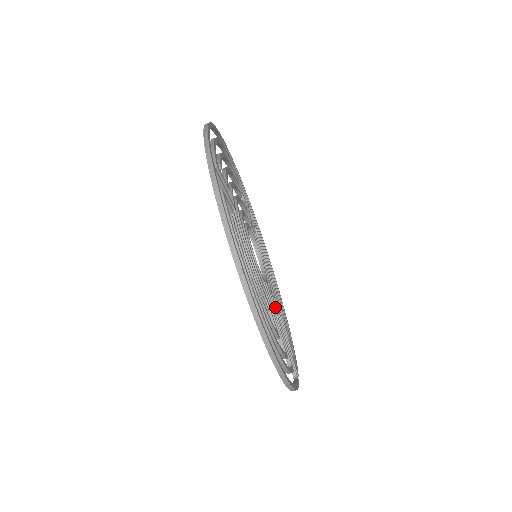
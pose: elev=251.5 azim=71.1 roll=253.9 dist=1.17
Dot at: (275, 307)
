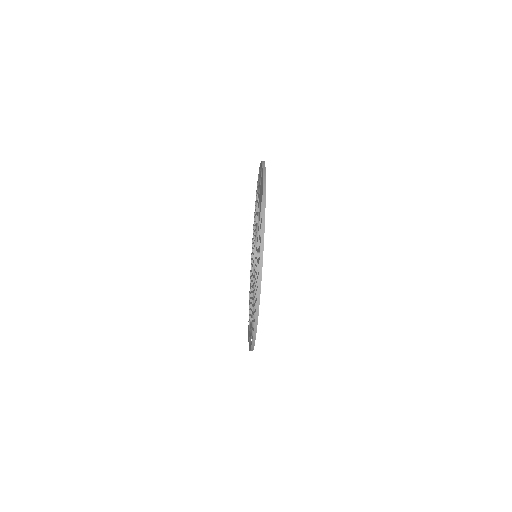
Dot at: occluded
